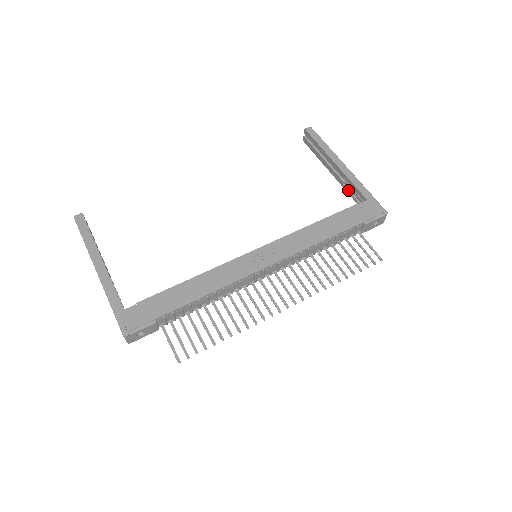
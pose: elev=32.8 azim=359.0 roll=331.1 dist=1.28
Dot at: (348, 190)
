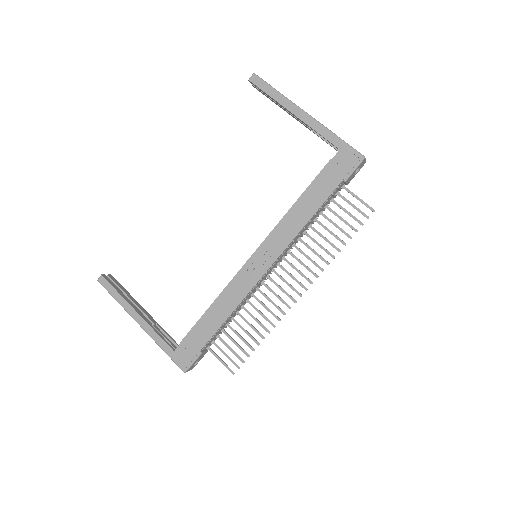
Dot at: (319, 136)
